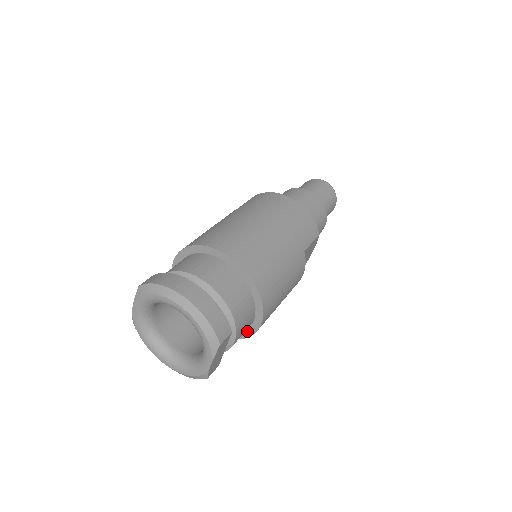
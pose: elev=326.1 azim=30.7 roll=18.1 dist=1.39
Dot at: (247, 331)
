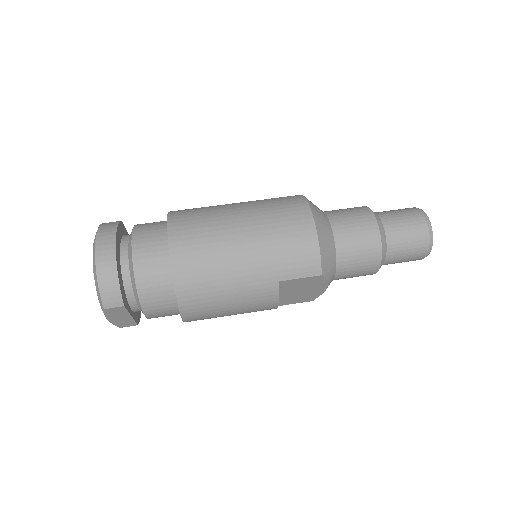
Dot at: occluded
